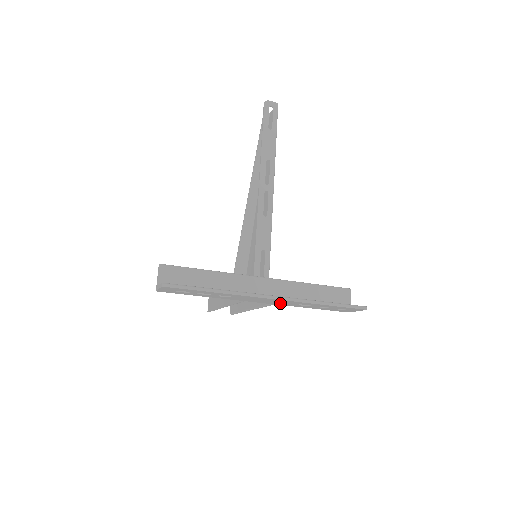
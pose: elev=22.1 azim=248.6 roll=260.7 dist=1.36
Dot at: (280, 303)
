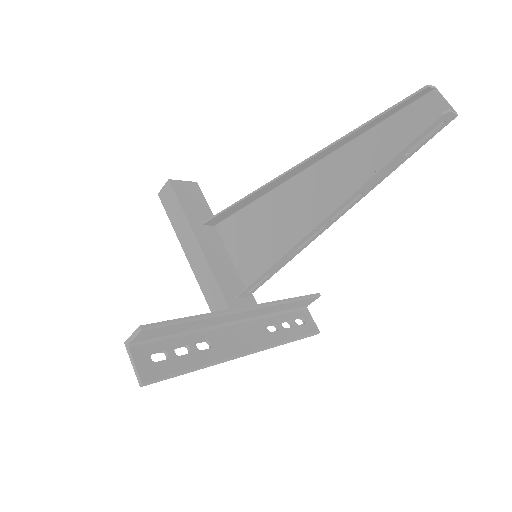
Dot at: (250, 328)
